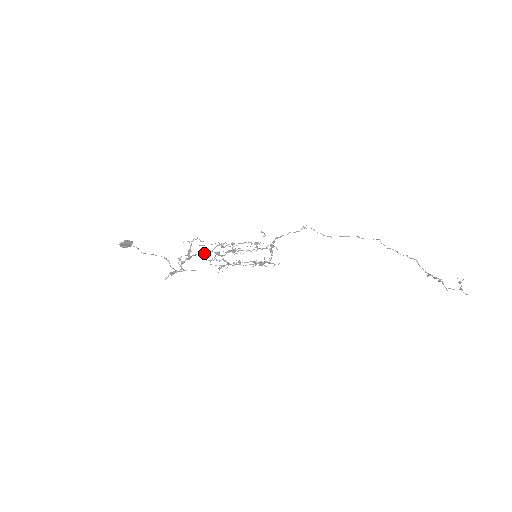
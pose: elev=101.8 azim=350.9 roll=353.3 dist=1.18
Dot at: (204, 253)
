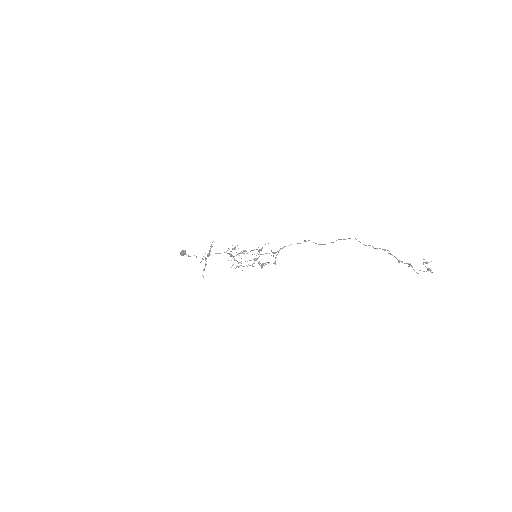
Dot at: (220, 253)
